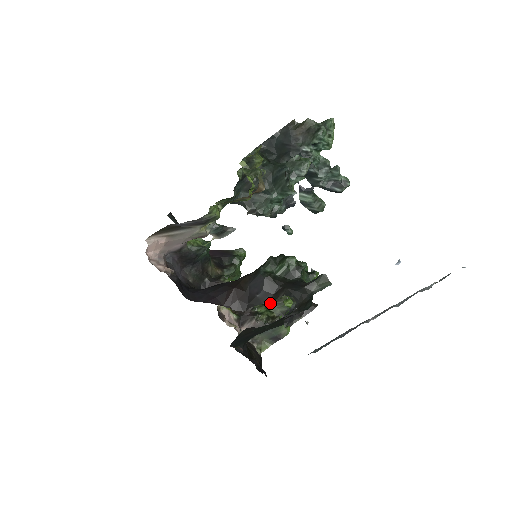
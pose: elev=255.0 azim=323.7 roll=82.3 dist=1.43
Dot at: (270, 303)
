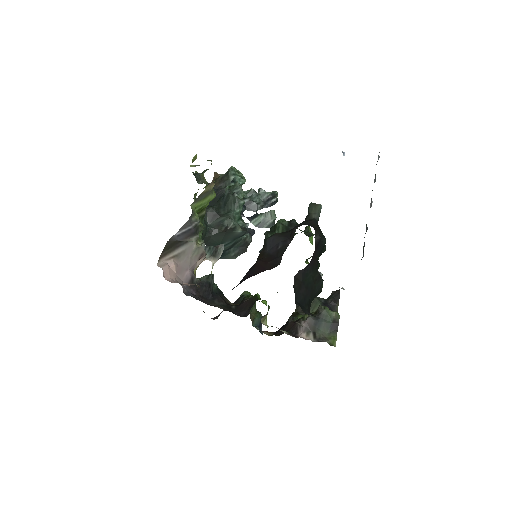
Dot at: (303, 313)
